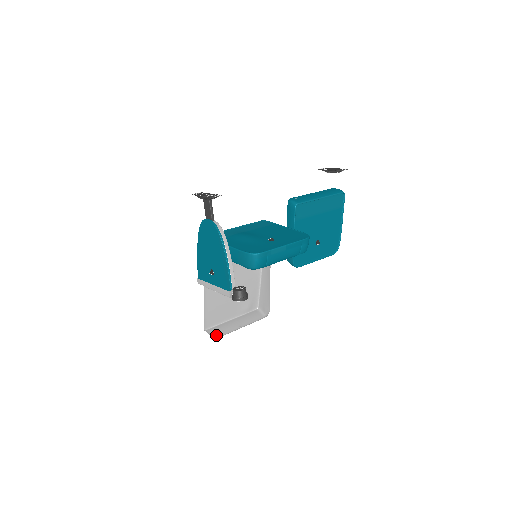
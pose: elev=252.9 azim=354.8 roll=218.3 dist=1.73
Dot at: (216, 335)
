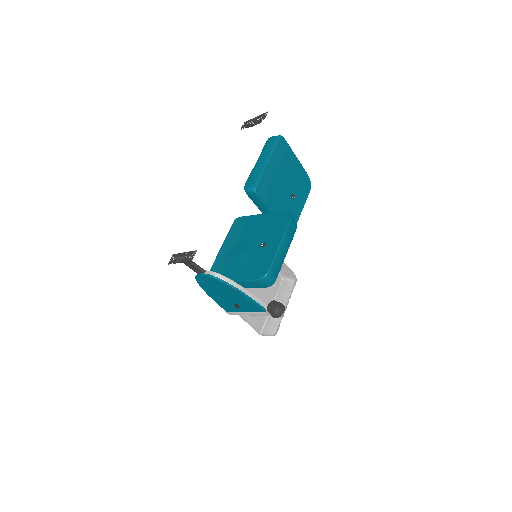
Dot at: (272, 332)
